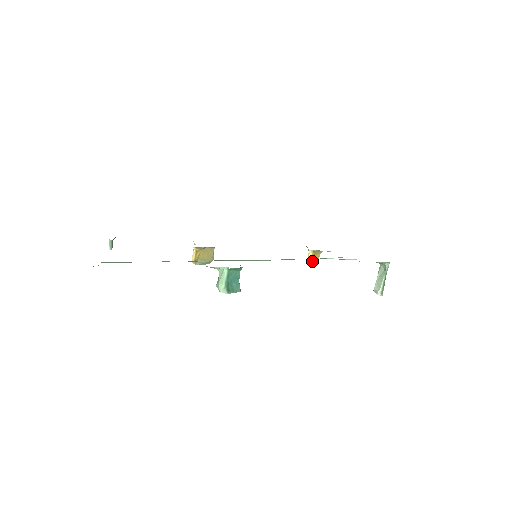
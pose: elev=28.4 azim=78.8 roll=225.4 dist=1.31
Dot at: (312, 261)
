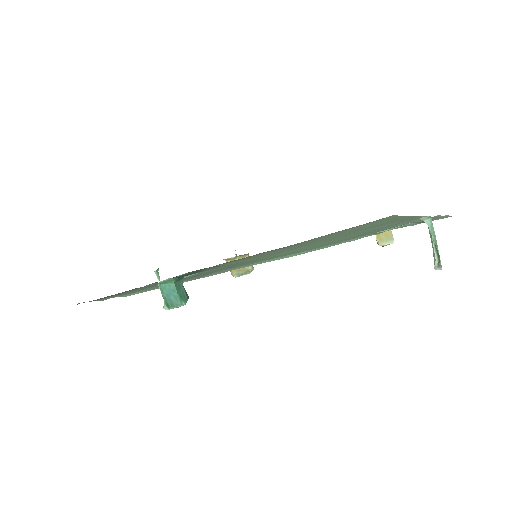
Dot at: (382, 239)
